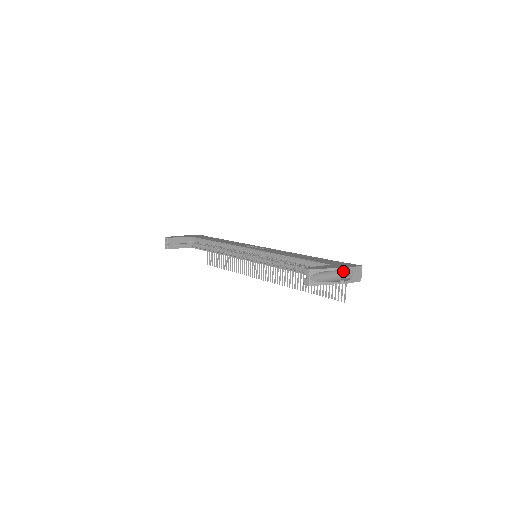
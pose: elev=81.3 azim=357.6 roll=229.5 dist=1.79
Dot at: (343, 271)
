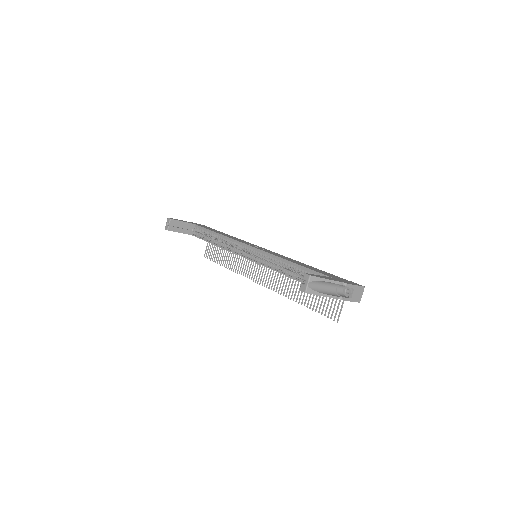
Dot at: (344, 287)
